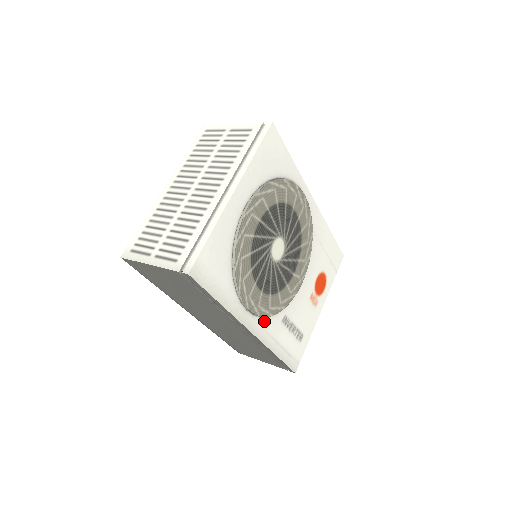
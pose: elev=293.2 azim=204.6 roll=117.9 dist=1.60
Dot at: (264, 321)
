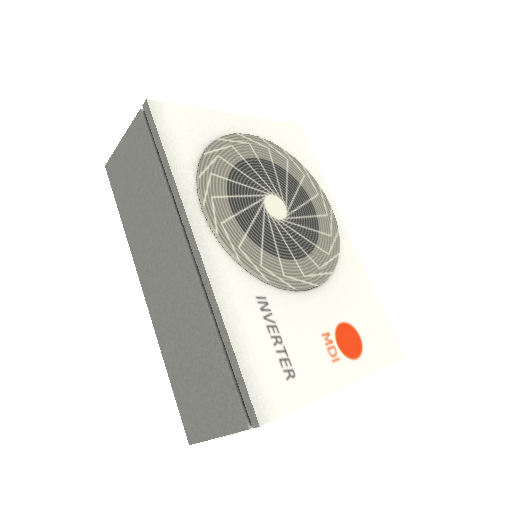
Dot at: (224, 257)
